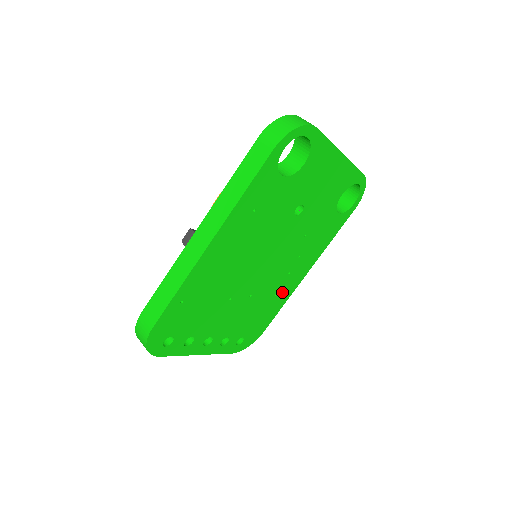
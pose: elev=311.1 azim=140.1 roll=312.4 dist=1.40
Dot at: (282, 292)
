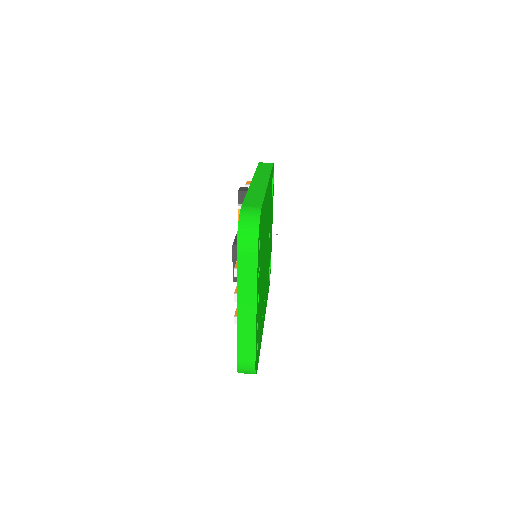
Dot at: (262, 321)
